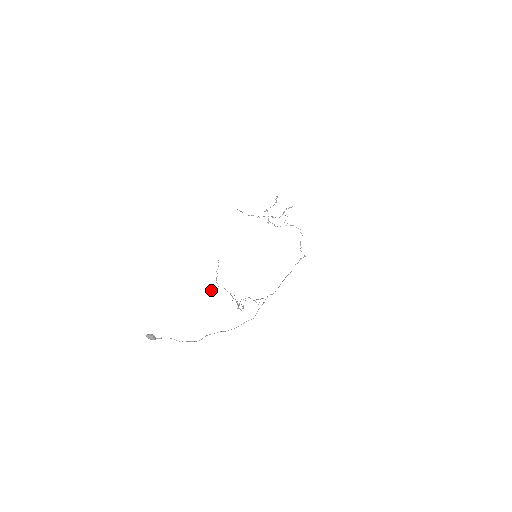
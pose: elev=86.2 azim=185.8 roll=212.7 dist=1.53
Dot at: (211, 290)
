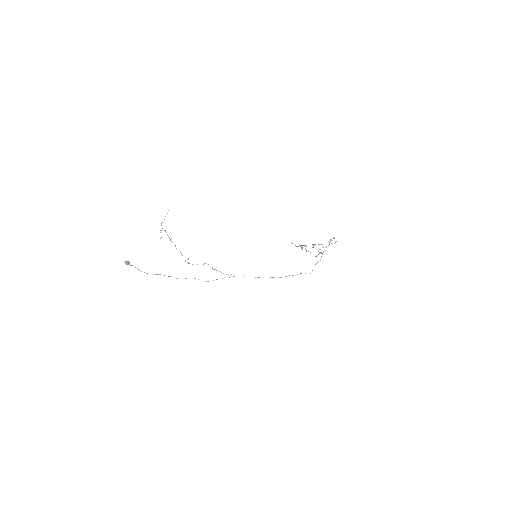
Dot at: (160, 232)
